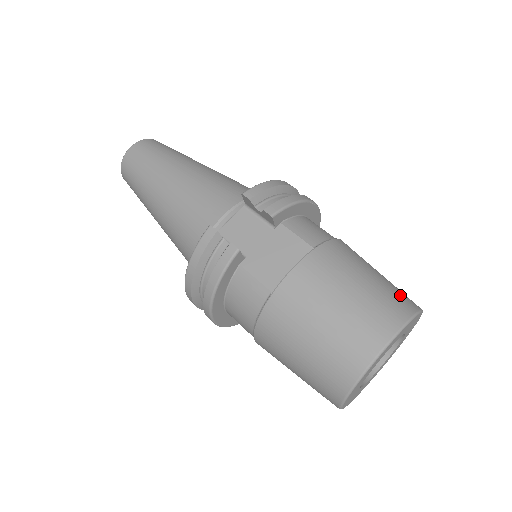
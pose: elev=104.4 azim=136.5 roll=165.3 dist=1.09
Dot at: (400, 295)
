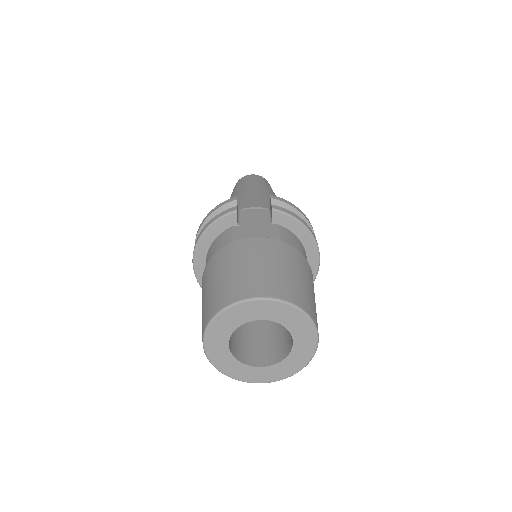
Dot at: (307, 300)
